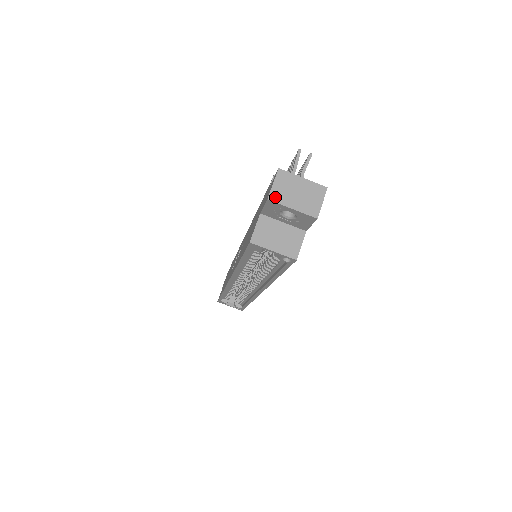
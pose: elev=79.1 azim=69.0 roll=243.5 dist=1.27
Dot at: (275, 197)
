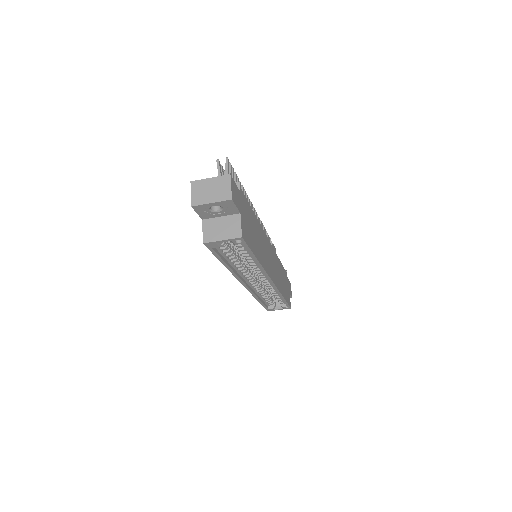
Dot at: (196, 202)
